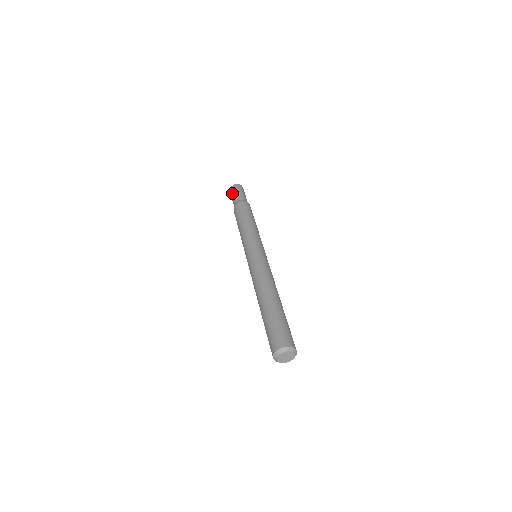
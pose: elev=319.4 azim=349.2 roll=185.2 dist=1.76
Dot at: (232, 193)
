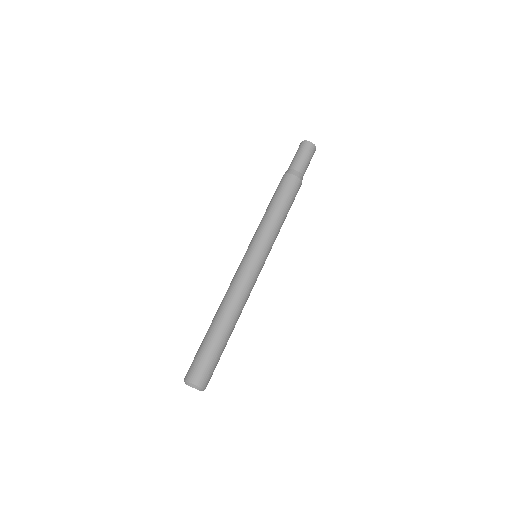
Dot at: occluded
